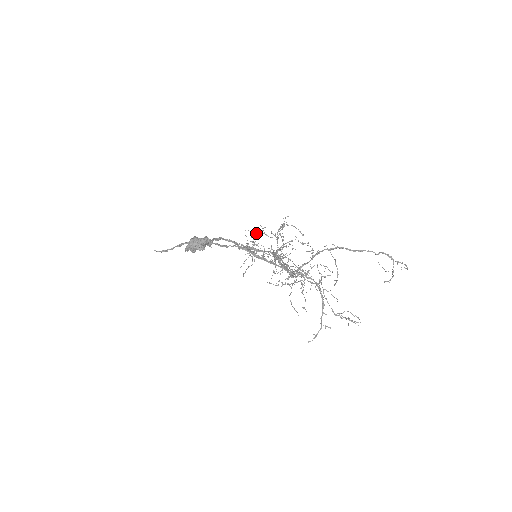
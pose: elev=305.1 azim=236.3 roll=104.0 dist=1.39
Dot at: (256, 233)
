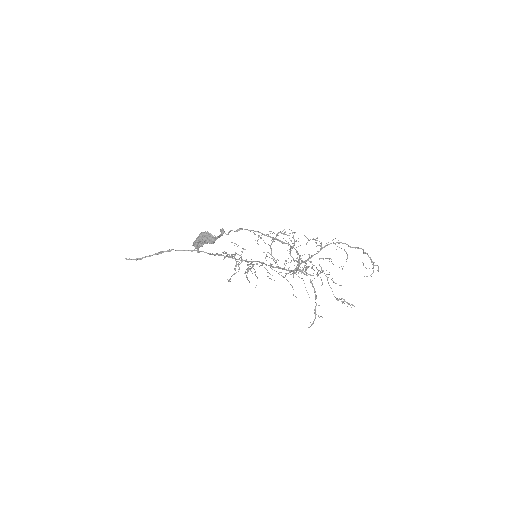
Dot at: occluded
